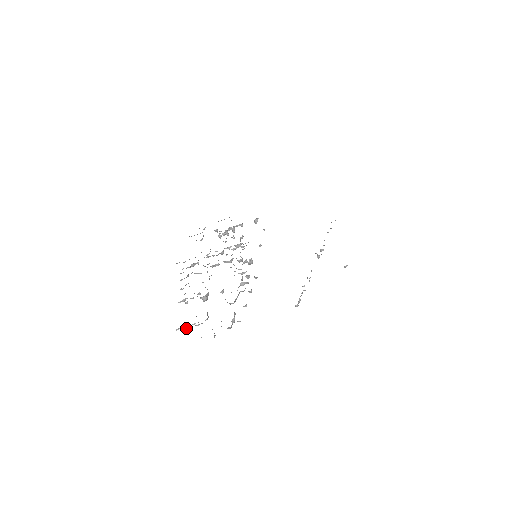
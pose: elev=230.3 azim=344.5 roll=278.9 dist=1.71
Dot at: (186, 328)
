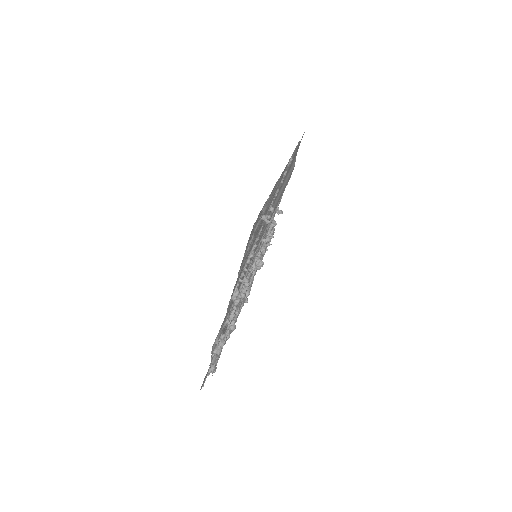
Dot at: occluded
